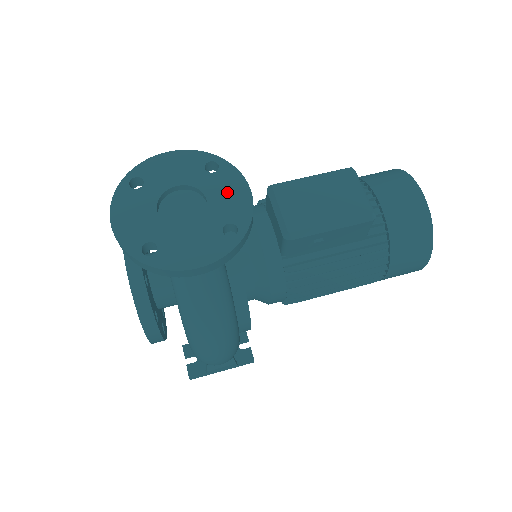
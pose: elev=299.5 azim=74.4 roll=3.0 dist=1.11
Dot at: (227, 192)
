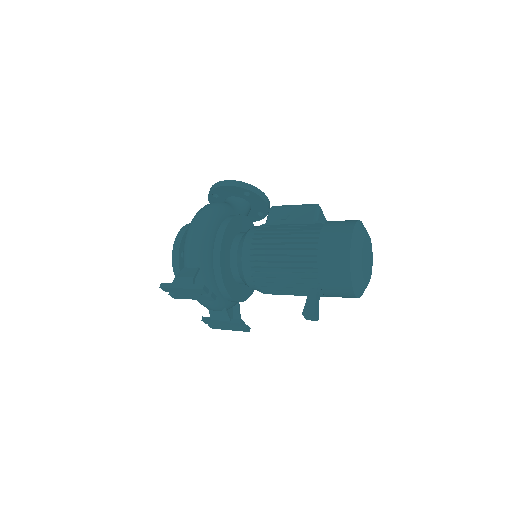
Dot at: occluded
